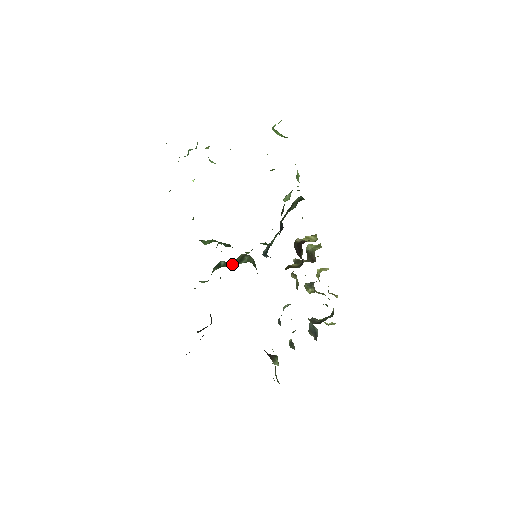
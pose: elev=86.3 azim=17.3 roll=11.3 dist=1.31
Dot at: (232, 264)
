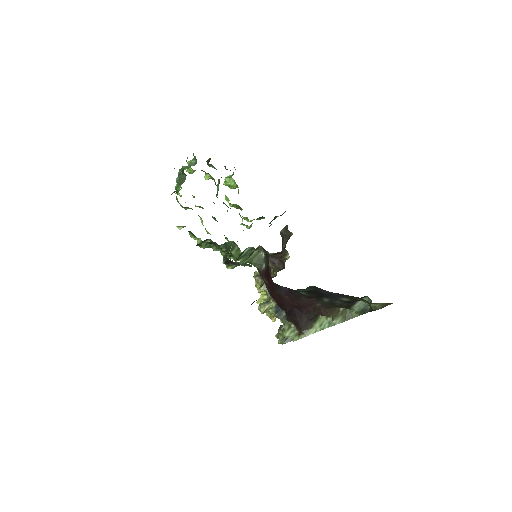
Dot at: occluded
